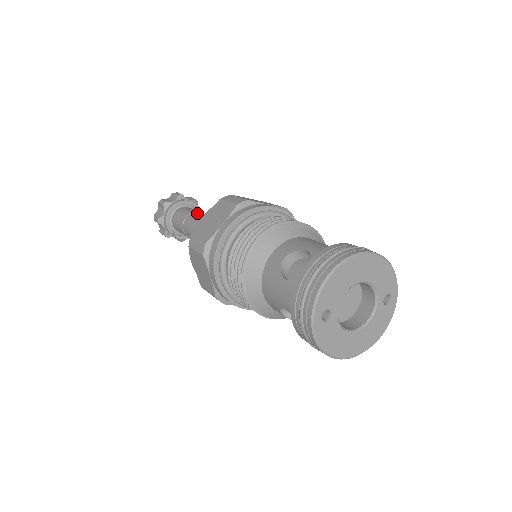
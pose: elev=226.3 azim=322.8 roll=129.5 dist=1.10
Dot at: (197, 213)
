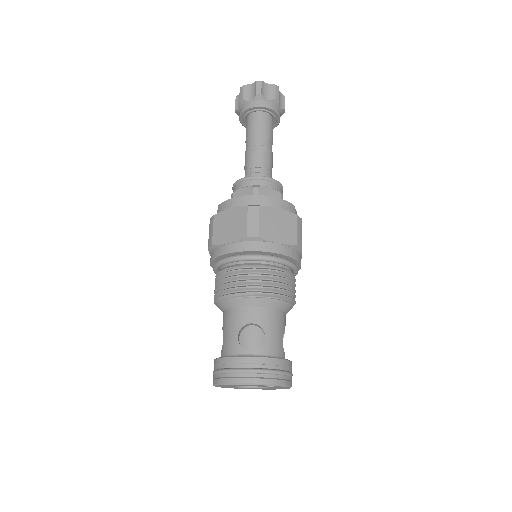
Dot at: (248, 142)
